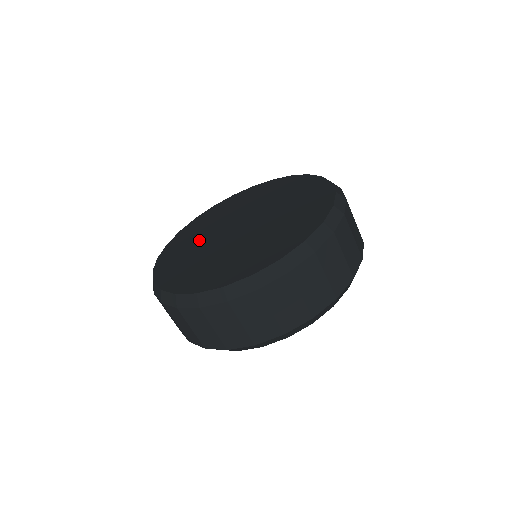
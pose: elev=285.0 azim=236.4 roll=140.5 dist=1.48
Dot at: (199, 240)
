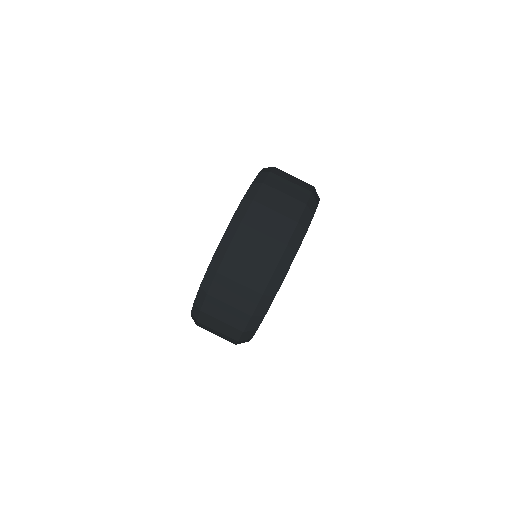
Dot at: occluded
